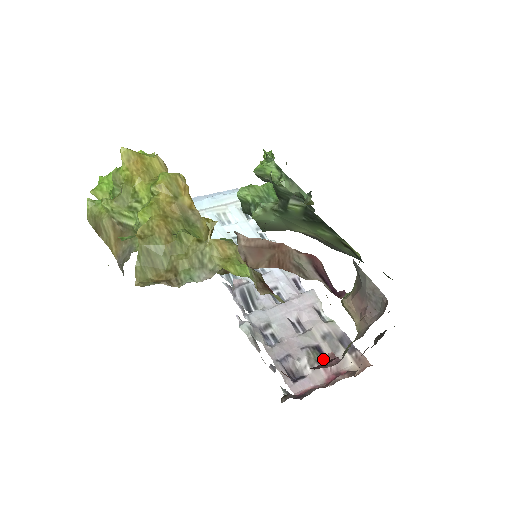
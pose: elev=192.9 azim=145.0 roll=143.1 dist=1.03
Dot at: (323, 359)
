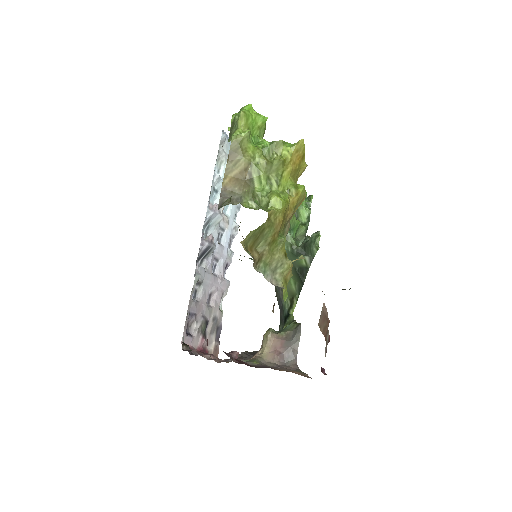
Dot at: (205, 332)
